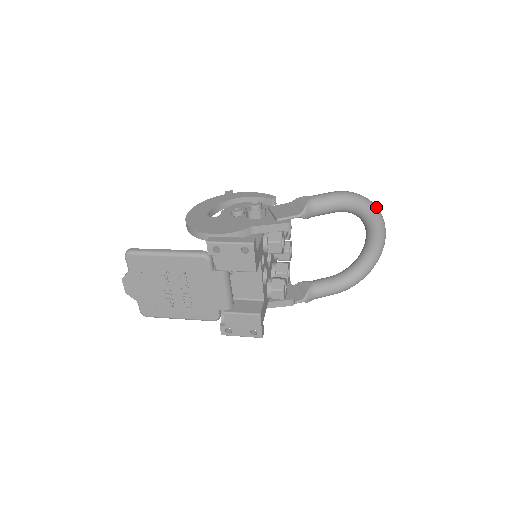
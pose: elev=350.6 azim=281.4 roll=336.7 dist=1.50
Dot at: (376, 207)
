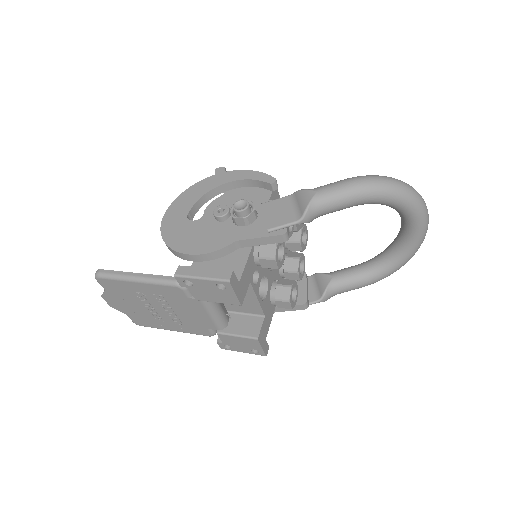
Dot at: (412, 192)
